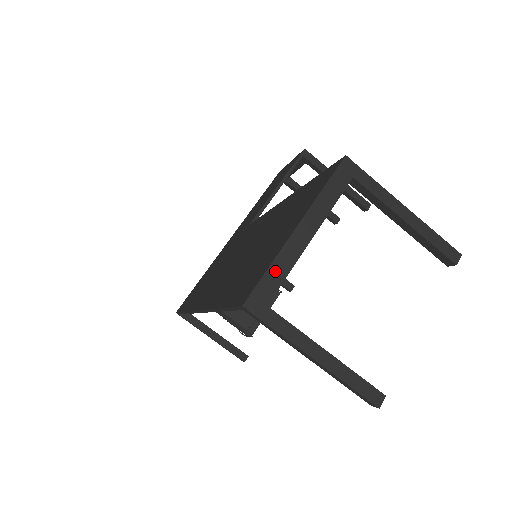
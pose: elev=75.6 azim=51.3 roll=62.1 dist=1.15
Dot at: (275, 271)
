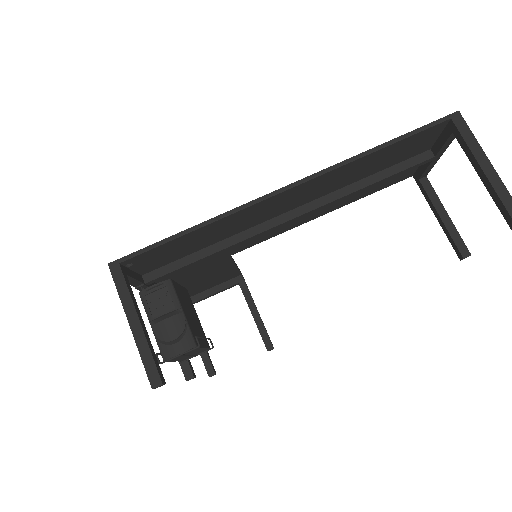
Dot at: occluded
